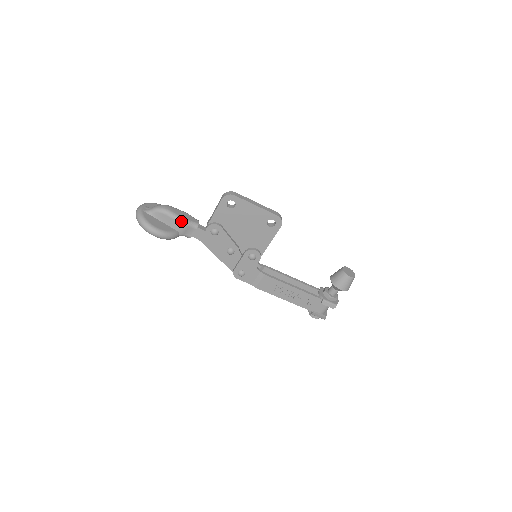
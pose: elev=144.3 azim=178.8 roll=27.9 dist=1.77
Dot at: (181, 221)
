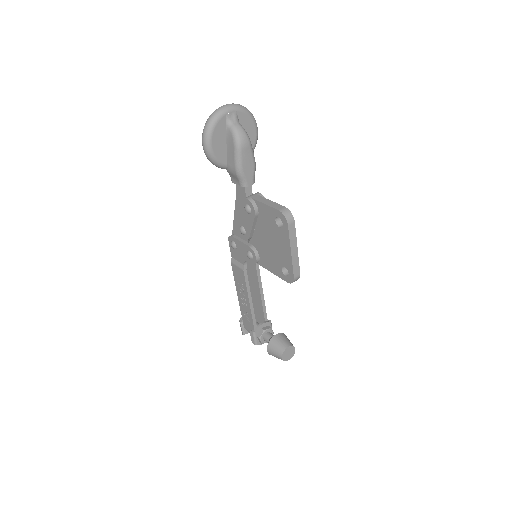
Dot at: (237, 168)
